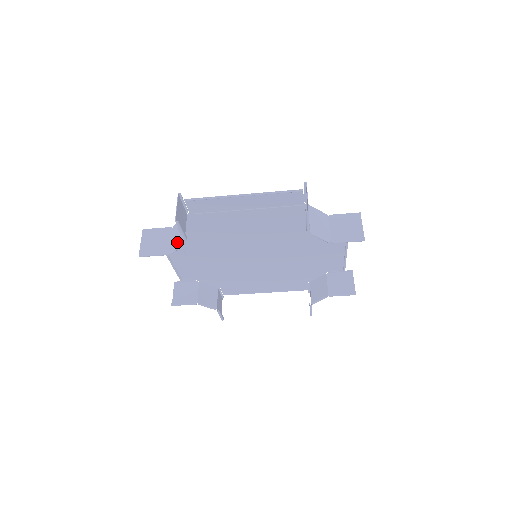
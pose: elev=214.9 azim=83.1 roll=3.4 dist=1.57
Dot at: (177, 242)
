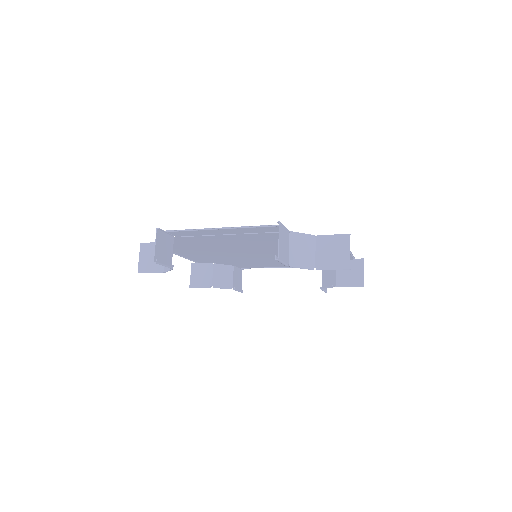
Dot at: occluded
